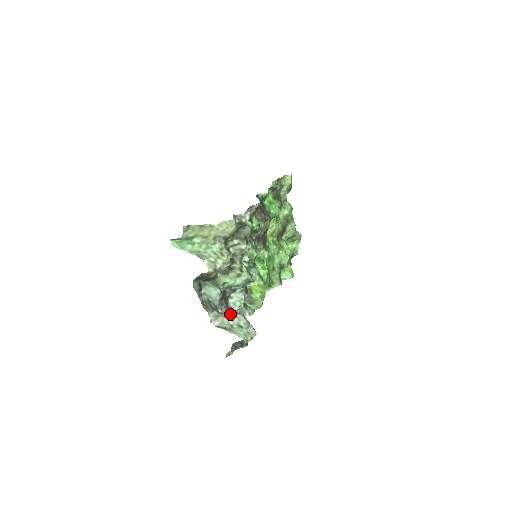
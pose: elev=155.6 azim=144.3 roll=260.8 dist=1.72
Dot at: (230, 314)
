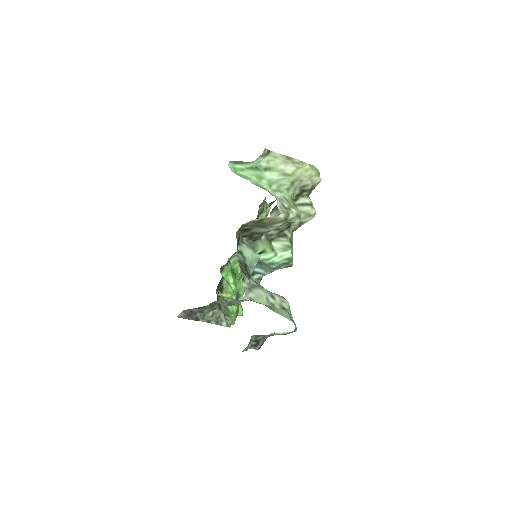
Dot at: occluded
